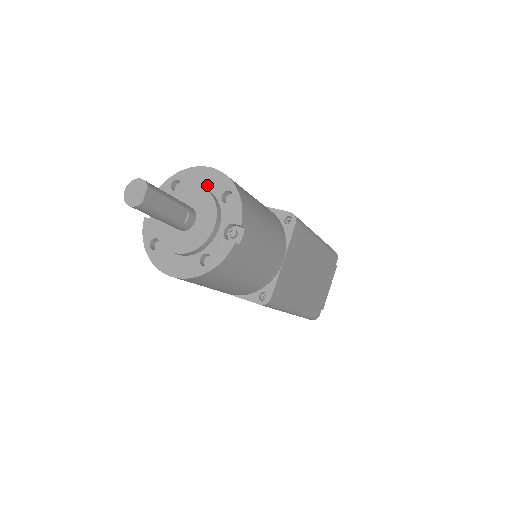
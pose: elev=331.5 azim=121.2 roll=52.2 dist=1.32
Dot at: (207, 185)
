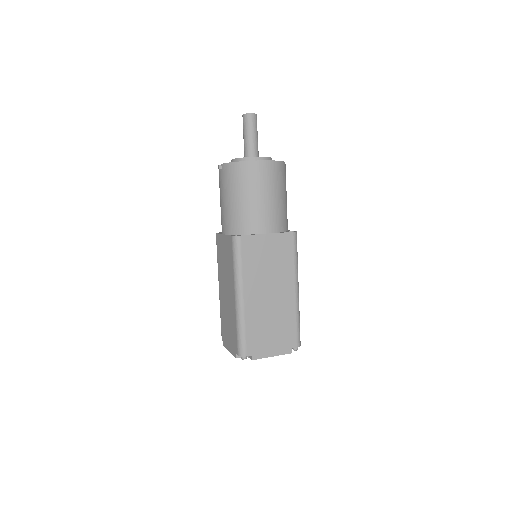
Dot at: occluded
